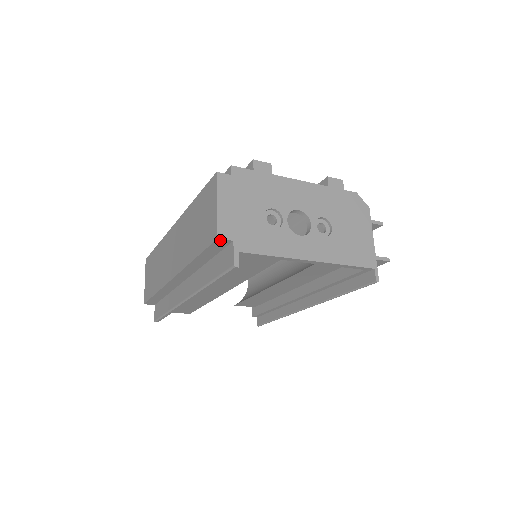
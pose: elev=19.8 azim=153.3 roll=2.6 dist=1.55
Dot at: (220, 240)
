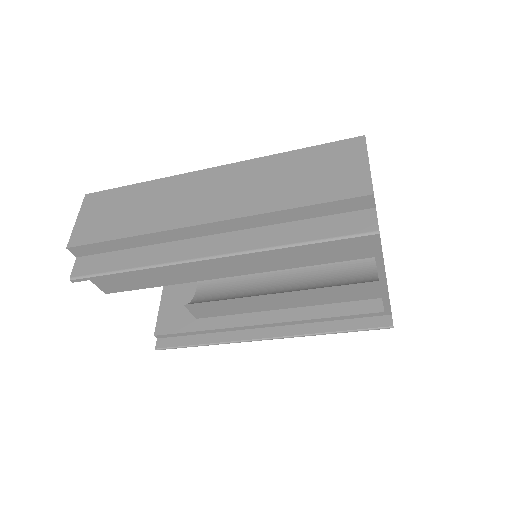
Dot at: (370, 198)
